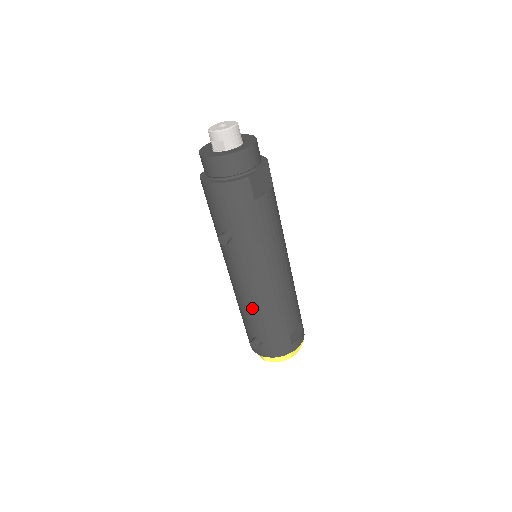
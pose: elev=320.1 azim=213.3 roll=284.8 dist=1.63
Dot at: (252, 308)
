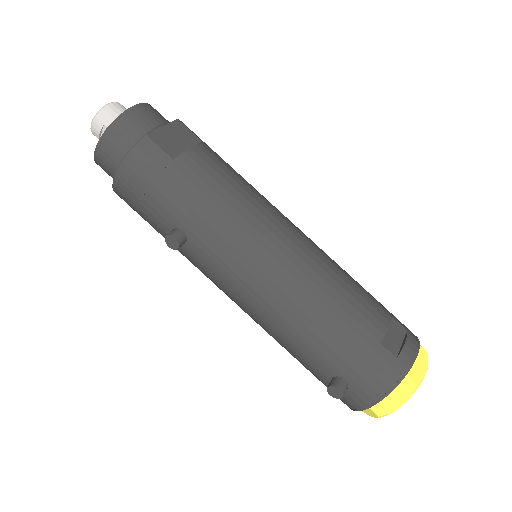
Dot at: (287, 327)
